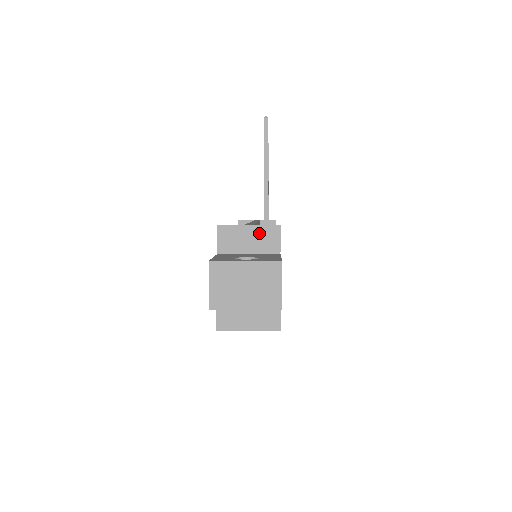
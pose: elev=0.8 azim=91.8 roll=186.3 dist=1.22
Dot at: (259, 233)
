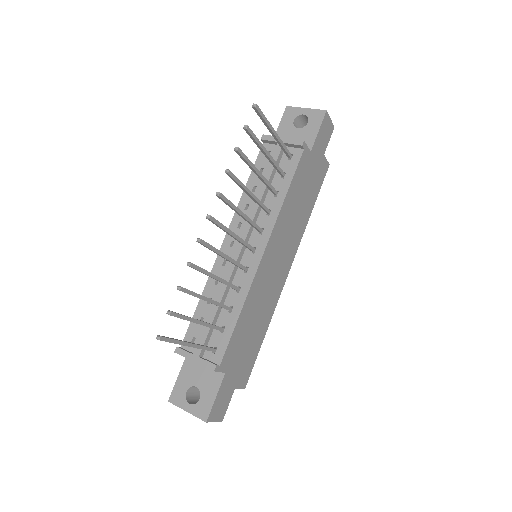
Dot at: (203, 365)
